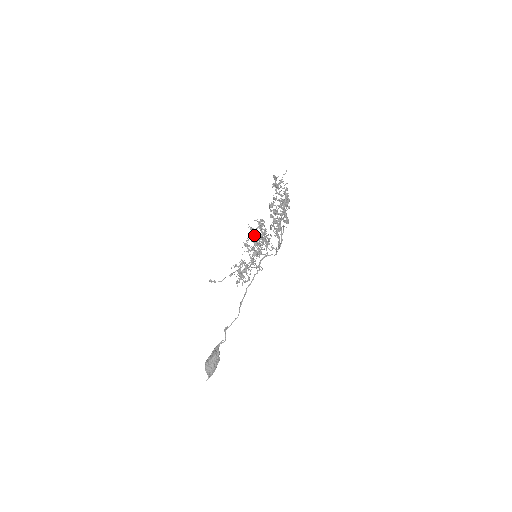
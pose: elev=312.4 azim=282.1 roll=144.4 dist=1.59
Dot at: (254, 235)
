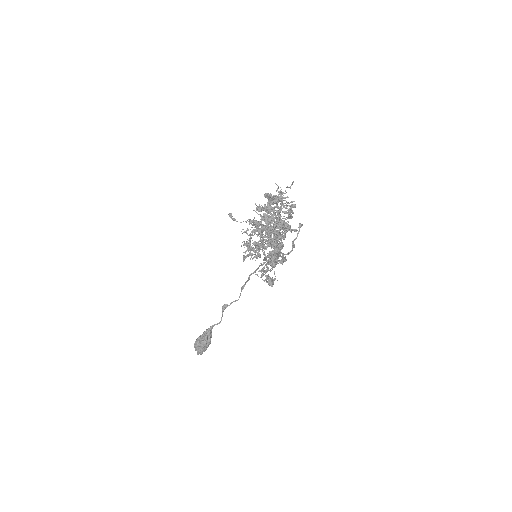
Dot at: occluded
